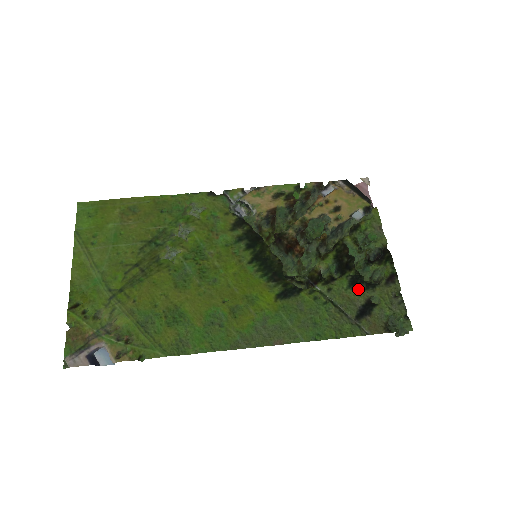
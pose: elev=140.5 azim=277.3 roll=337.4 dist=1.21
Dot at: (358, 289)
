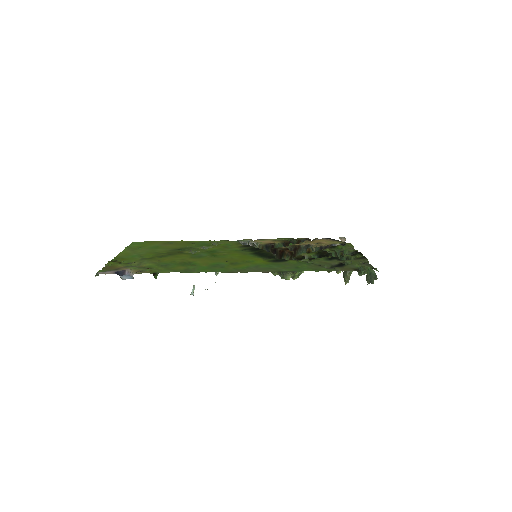
Dot at: (333, 260)
